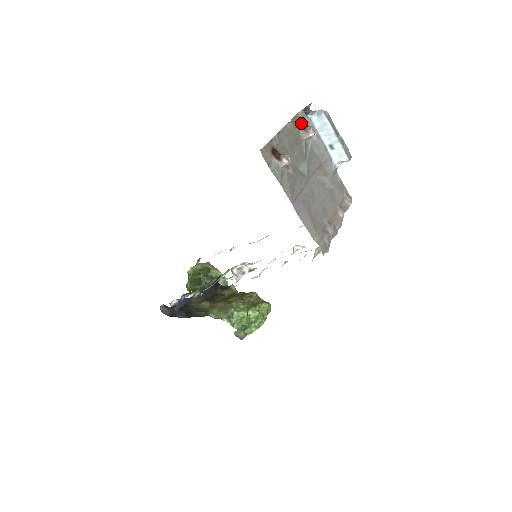
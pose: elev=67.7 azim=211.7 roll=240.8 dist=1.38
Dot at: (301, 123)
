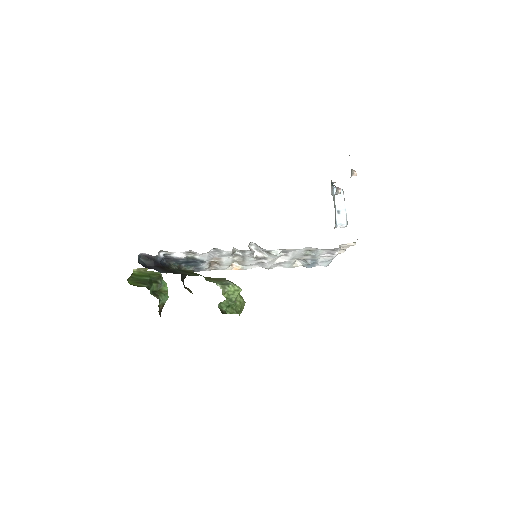
Dot at: occluded
